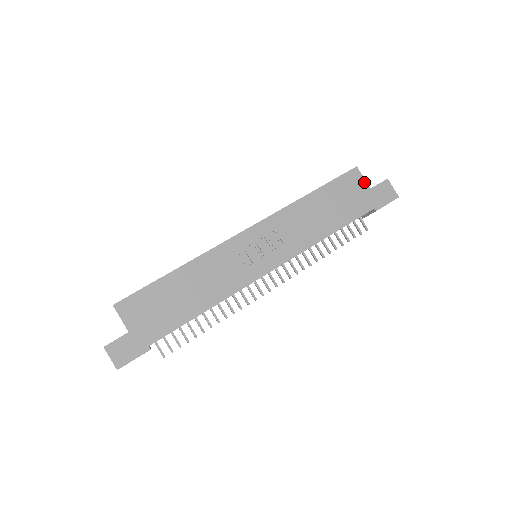
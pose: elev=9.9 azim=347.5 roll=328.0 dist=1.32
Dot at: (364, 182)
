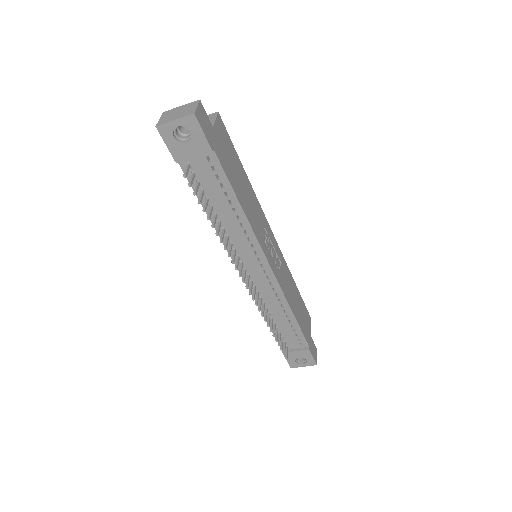
Dot at: occluded
